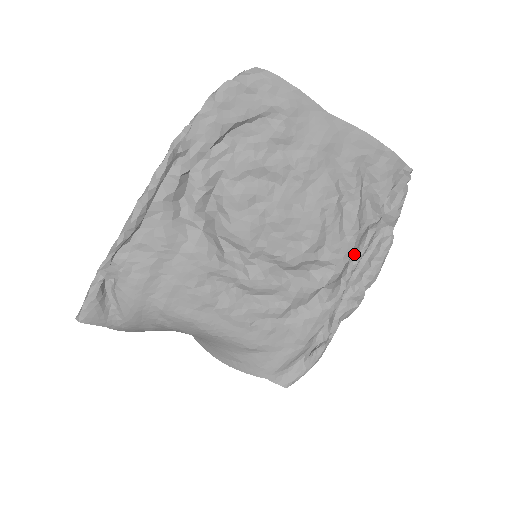
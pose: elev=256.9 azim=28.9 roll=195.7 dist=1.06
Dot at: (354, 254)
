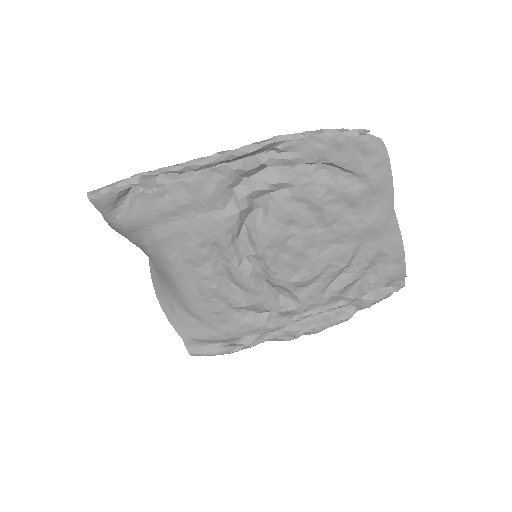
Dot at: (318, 307)
